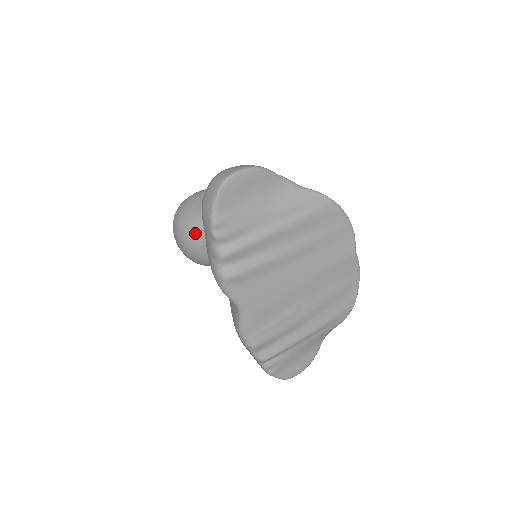
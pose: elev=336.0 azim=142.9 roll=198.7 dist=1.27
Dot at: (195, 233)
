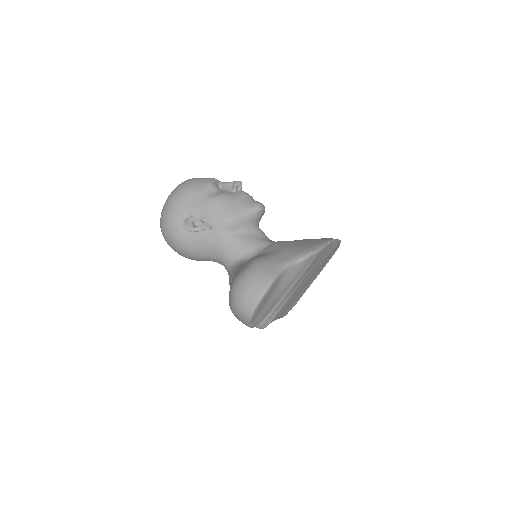
Dot at: (197, 256)
